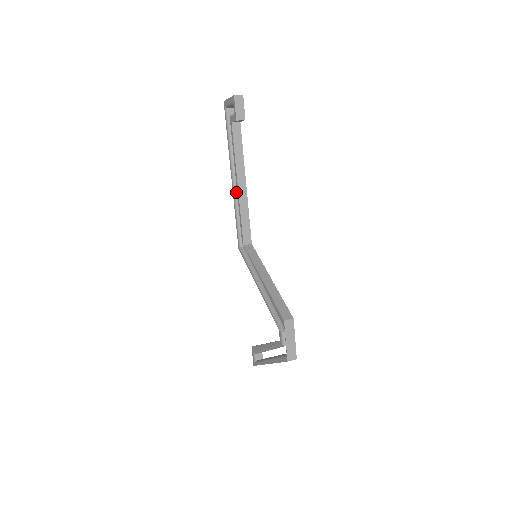
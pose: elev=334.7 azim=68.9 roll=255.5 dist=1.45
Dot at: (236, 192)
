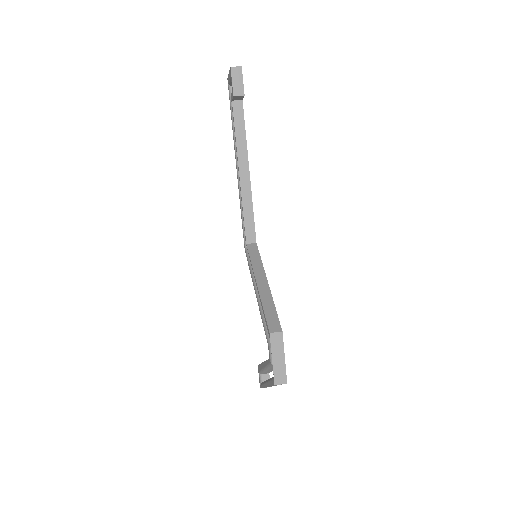
Dot at: occluded
